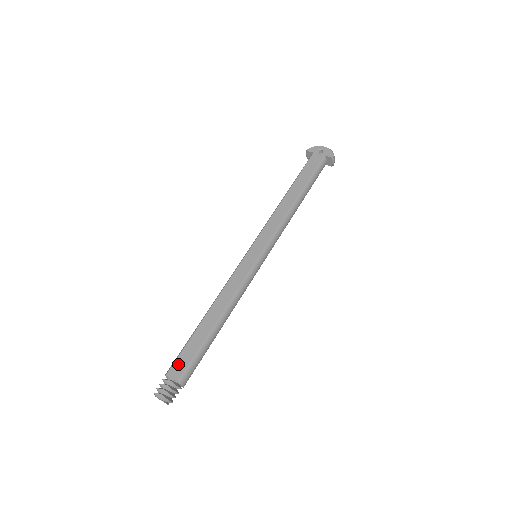
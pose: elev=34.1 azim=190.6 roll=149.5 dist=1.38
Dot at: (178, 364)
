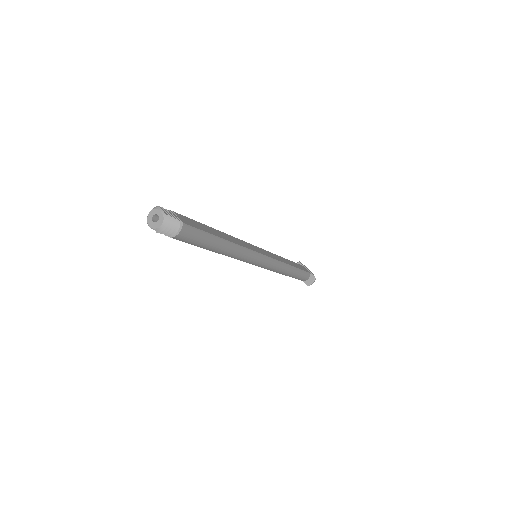
Dot at: (187, 219)
